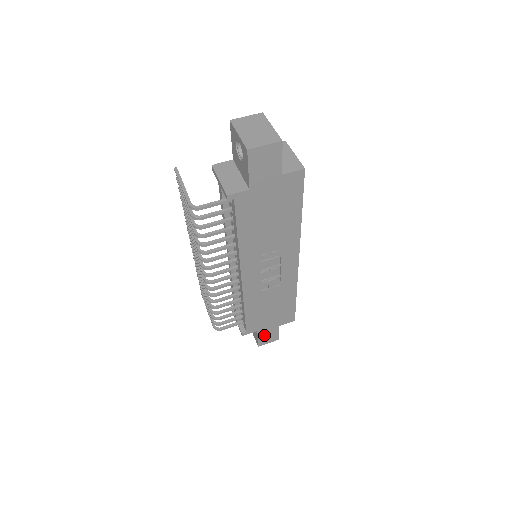
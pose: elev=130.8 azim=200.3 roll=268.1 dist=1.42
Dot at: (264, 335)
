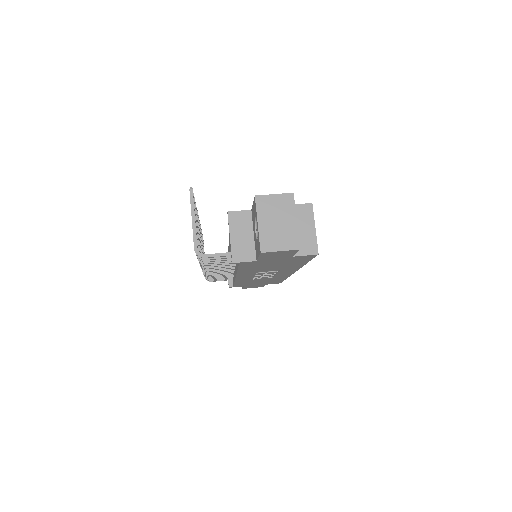
Dot at: (250, 286)
